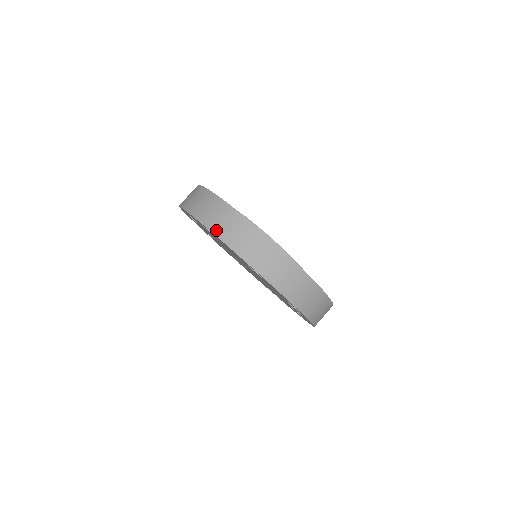
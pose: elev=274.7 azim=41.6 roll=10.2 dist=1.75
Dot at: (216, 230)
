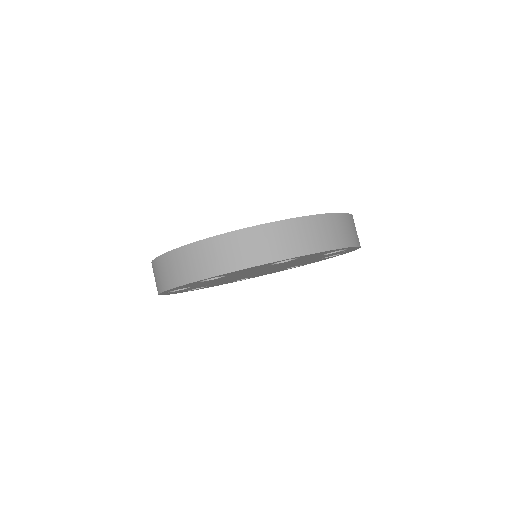
Dot at: (220, 270)
